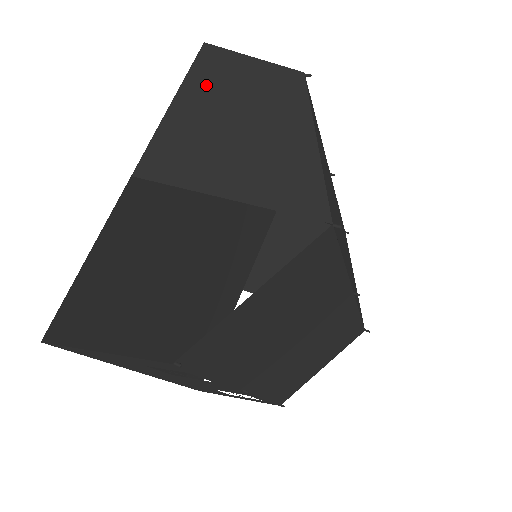
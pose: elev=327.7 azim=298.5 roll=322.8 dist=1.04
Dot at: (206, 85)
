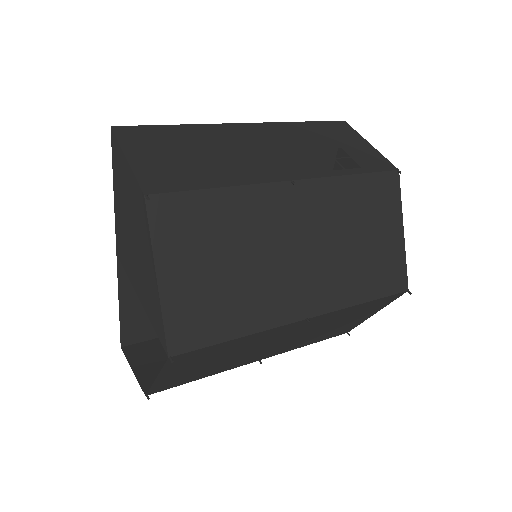
Dot at: (119, 182)
